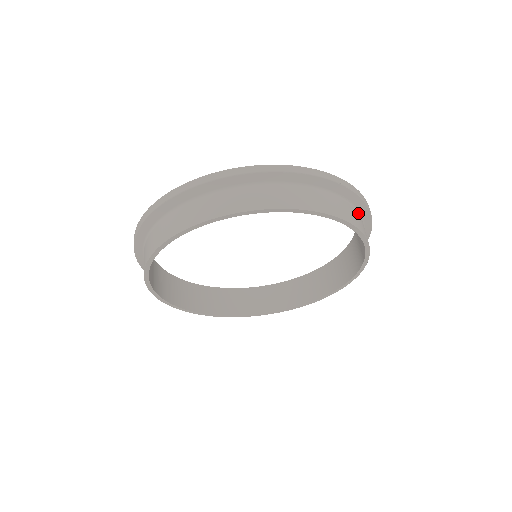
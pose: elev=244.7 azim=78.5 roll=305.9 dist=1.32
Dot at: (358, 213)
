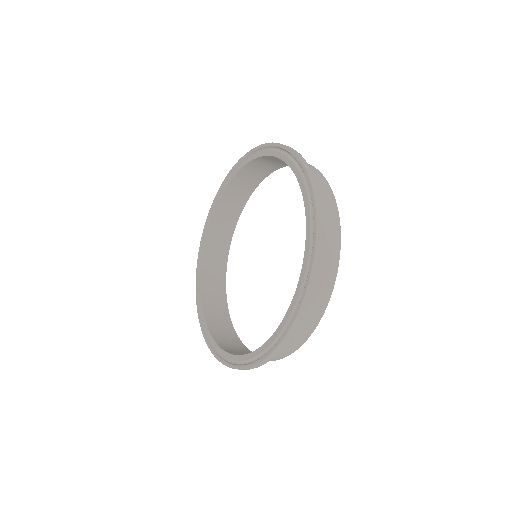
Dot at: occluded
